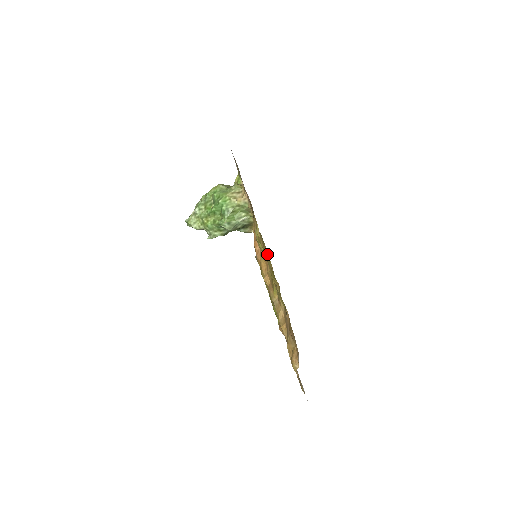
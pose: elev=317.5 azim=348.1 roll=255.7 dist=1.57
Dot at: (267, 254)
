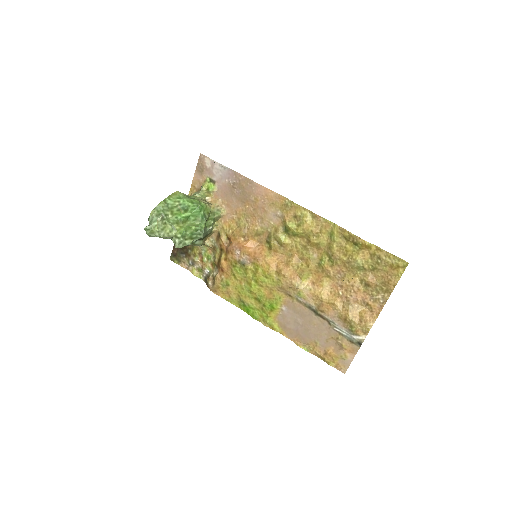
Dot at: (325, 236)
